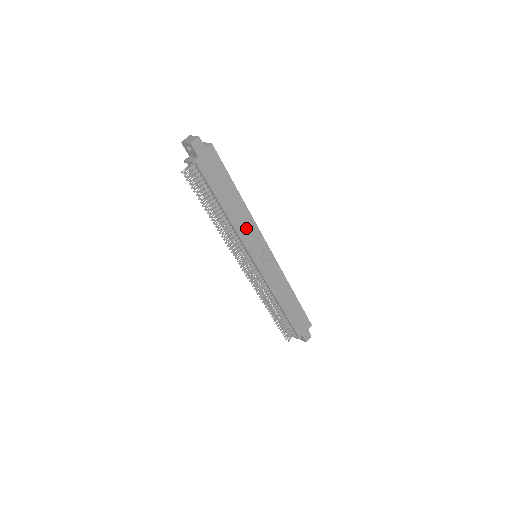
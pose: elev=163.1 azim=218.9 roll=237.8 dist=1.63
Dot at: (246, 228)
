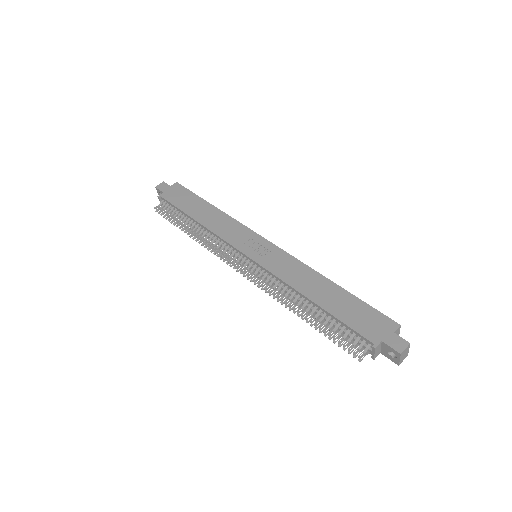
Dot at: (226, 228)
